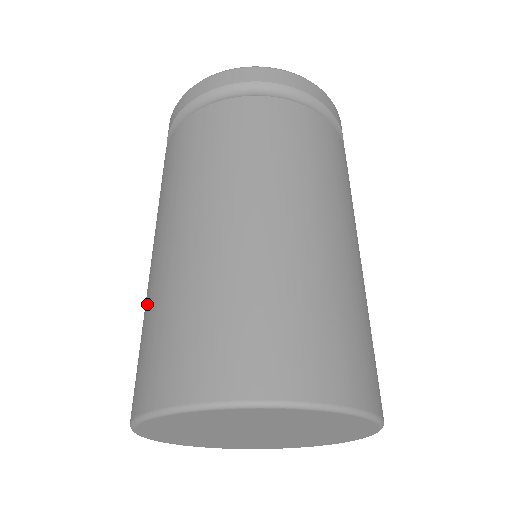
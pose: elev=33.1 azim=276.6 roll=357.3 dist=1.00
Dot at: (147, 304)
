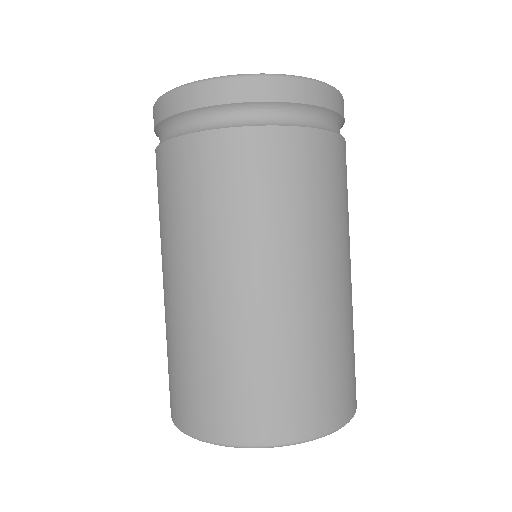
Dot at: (178, 337)
